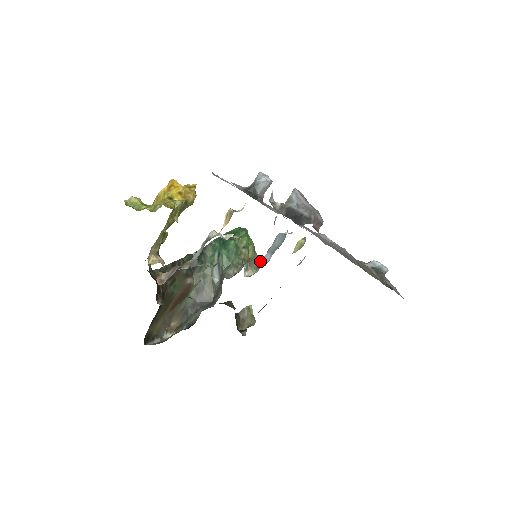
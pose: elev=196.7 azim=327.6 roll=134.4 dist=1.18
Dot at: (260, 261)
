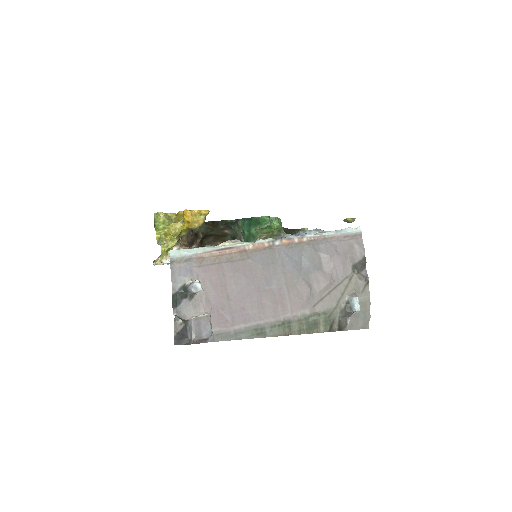
Dot at: occluded
